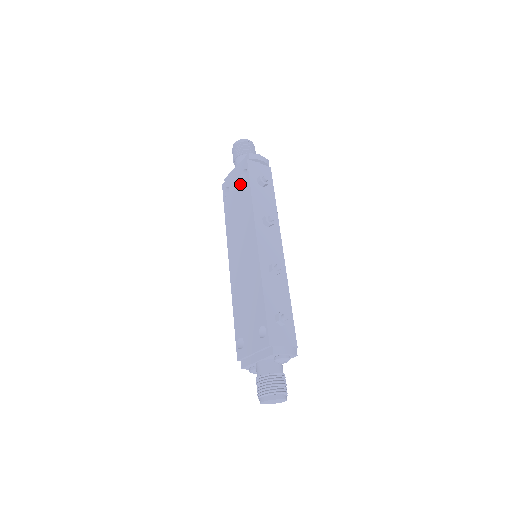
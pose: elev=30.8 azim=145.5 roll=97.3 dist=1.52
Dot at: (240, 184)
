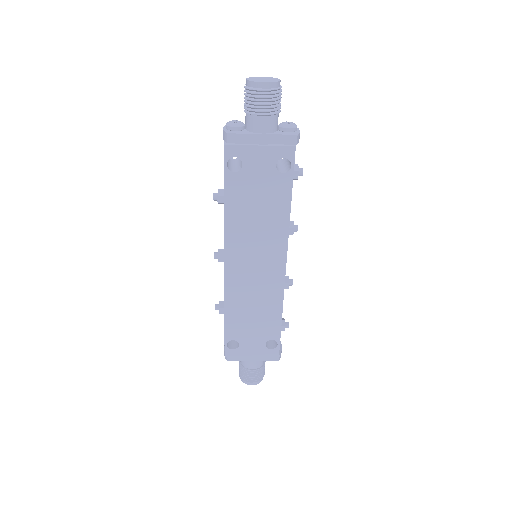
Dot at: (271, 175)
